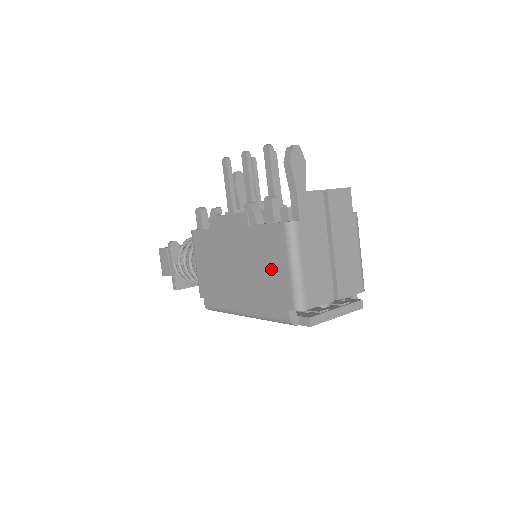
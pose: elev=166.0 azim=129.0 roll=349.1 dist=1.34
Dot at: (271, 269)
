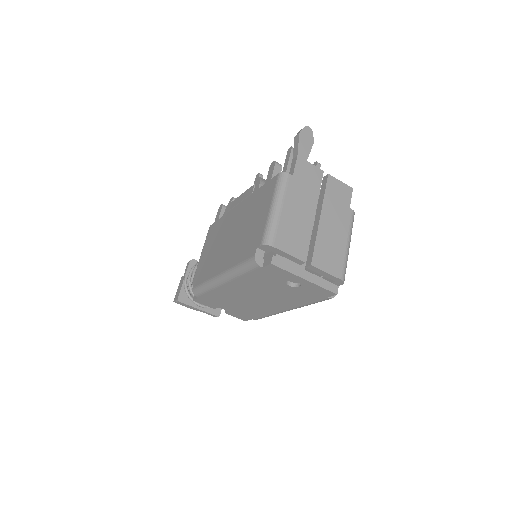
Dot at: (256, 219)
